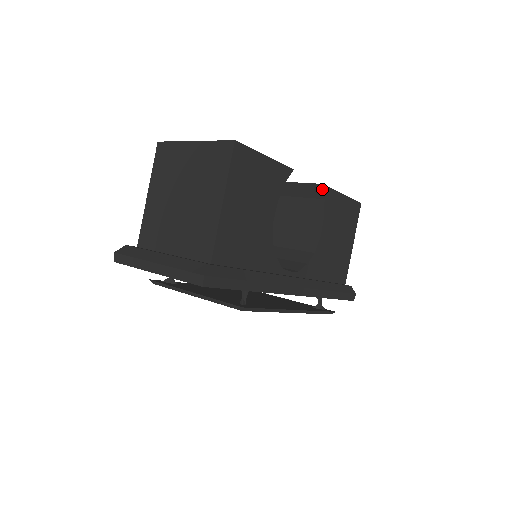
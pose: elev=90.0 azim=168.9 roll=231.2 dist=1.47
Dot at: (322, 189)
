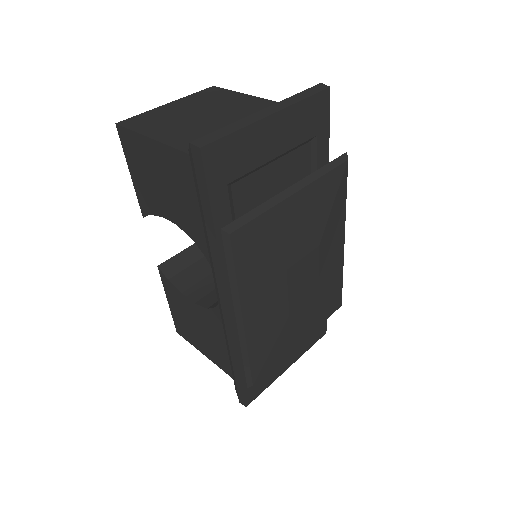
Dot at: occluded
